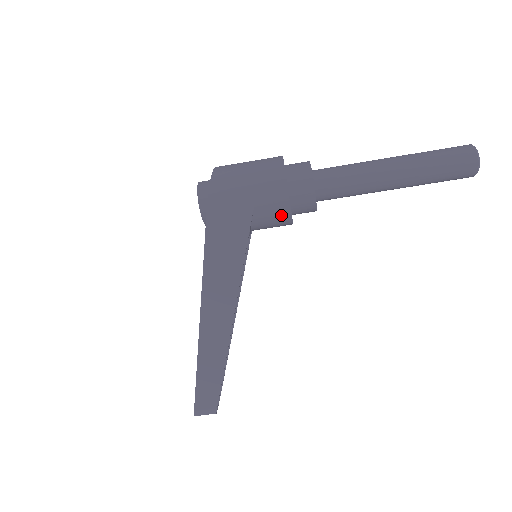
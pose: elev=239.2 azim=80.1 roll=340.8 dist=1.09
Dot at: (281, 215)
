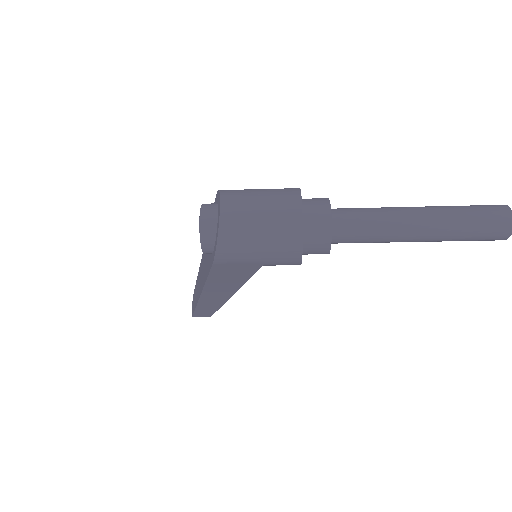
Dot at: occluded
